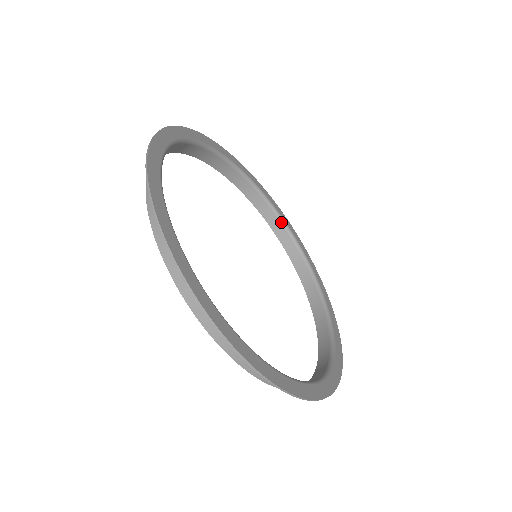
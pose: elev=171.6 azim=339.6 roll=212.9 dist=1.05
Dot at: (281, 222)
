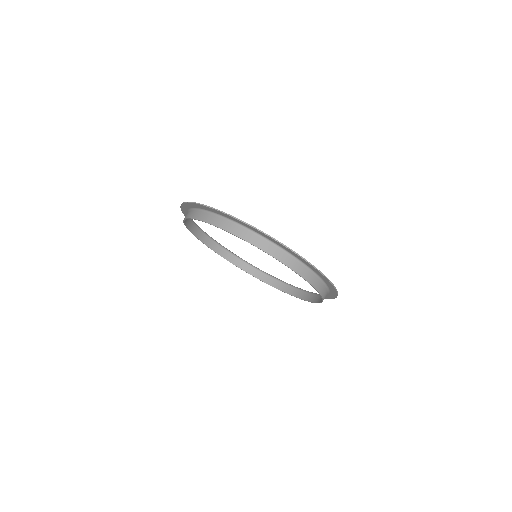
Dot at: (291, 286)
